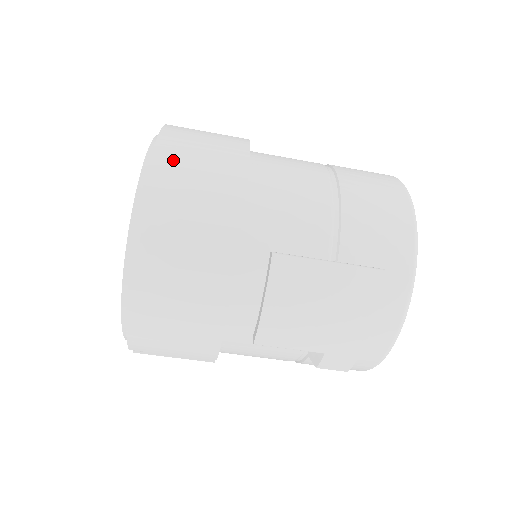
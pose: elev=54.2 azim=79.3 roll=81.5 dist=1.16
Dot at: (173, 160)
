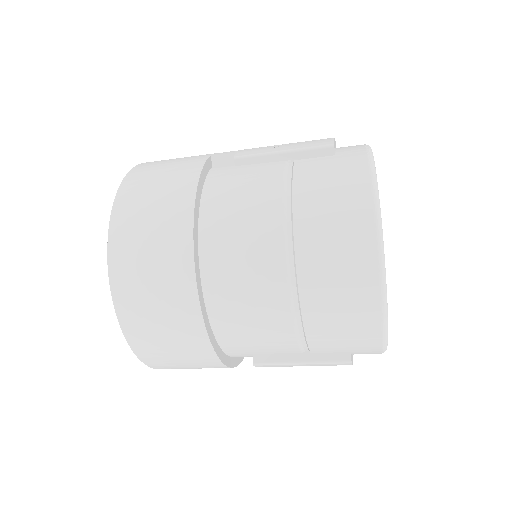
Dot at: (141, 333)
